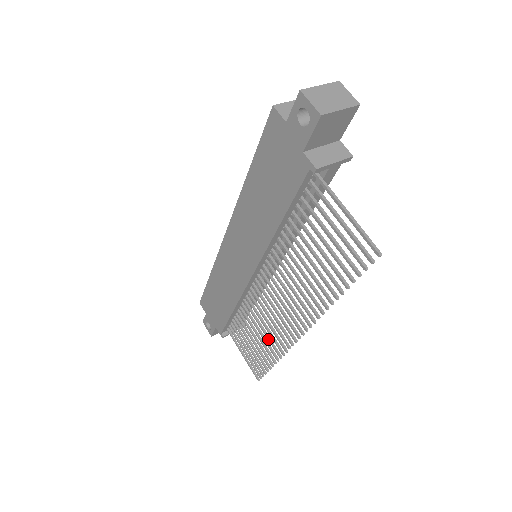
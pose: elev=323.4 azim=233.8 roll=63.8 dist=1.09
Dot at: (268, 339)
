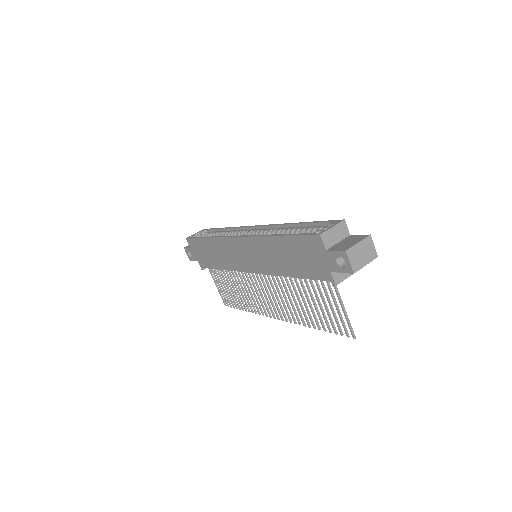
Dot at: (246, 299)
